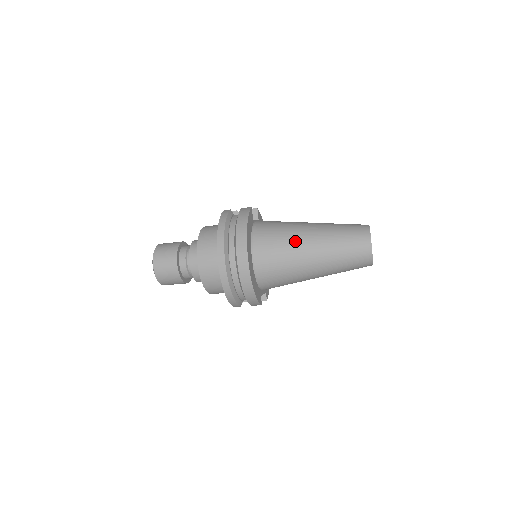
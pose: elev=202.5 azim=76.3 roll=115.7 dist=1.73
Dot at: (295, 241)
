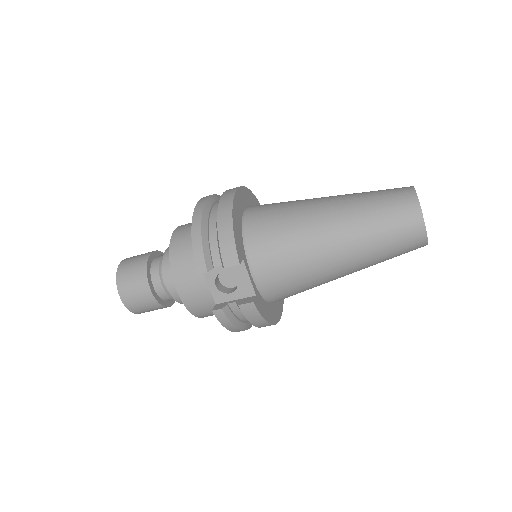
Dot at: occluded
